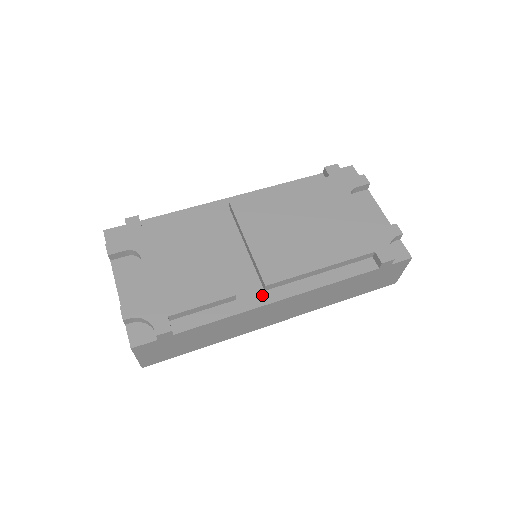
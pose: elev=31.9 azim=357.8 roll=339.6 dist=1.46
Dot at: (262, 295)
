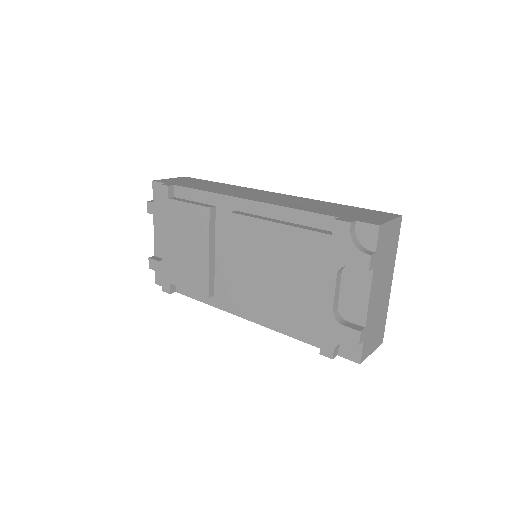
Dot at: occluded
